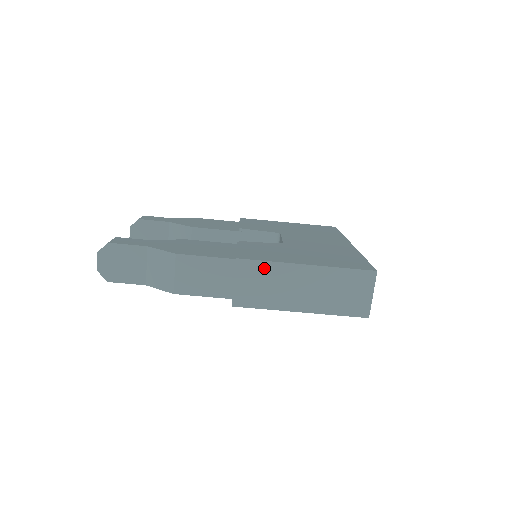
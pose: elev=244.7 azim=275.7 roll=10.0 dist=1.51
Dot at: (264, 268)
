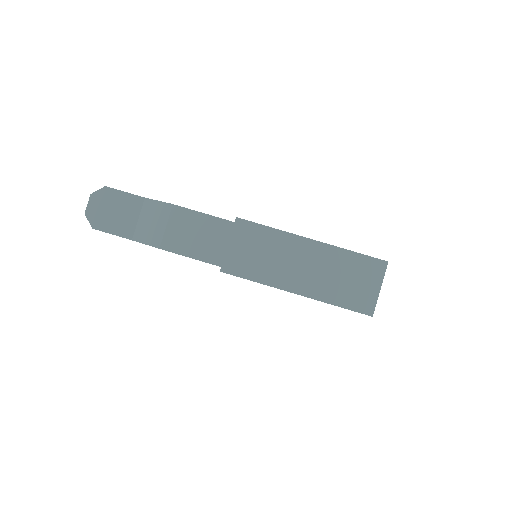
Dot at: (264, 234)
